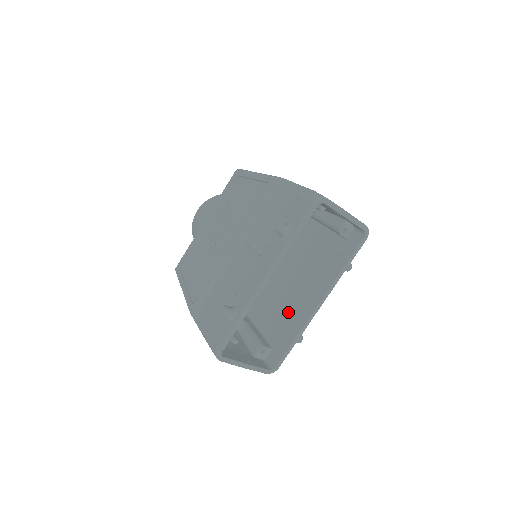
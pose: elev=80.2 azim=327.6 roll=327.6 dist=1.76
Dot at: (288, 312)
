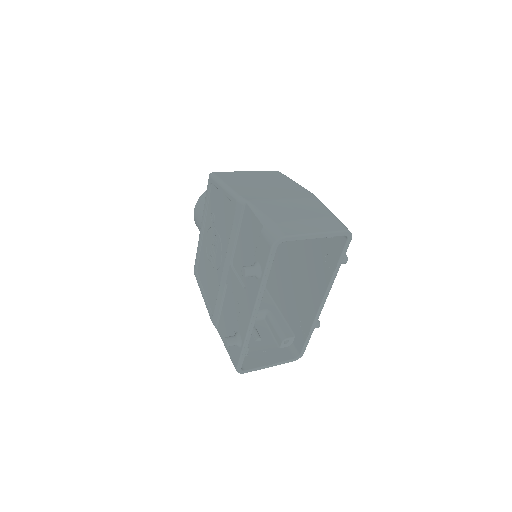
Dot at: (299, 304)
